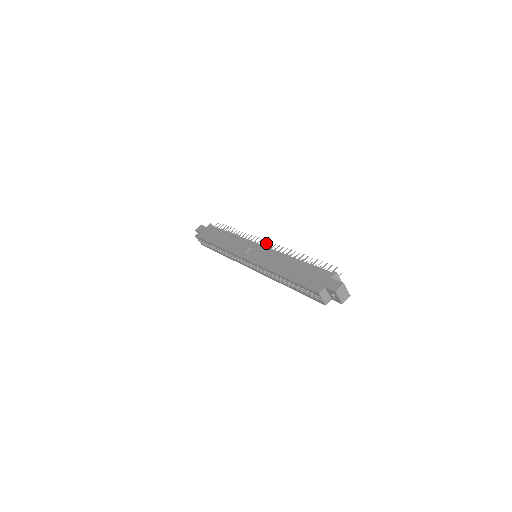
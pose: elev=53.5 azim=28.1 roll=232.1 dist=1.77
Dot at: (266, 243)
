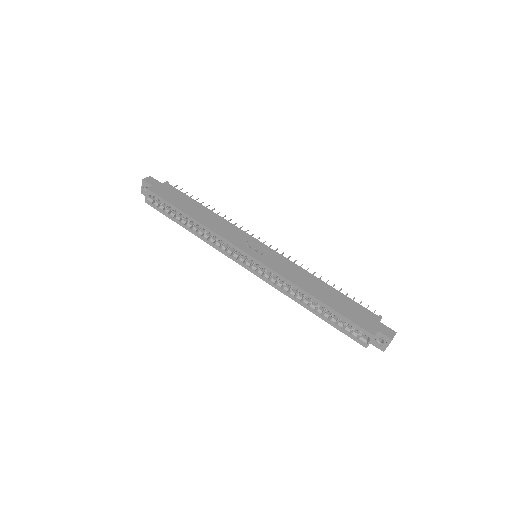
Dot at: (270, 246)
